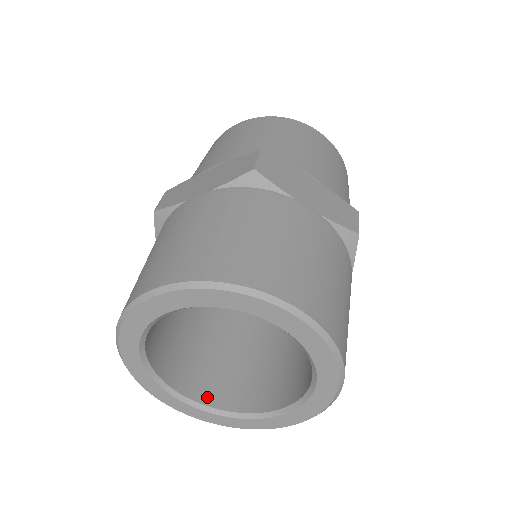
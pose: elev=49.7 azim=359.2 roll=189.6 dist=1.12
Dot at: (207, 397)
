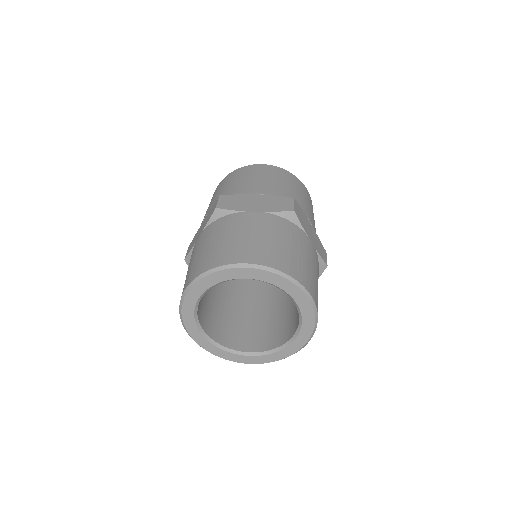
Dot at: (213, 334)
